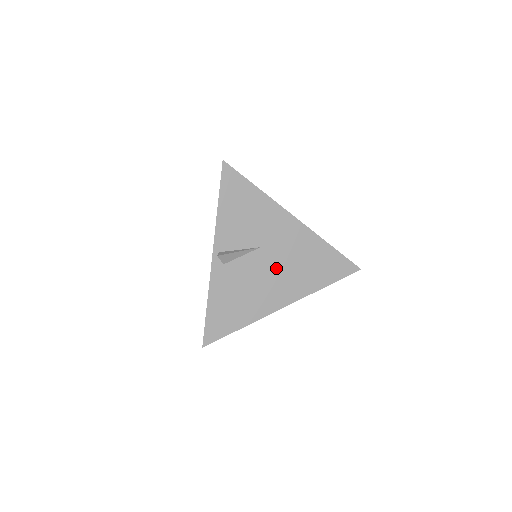
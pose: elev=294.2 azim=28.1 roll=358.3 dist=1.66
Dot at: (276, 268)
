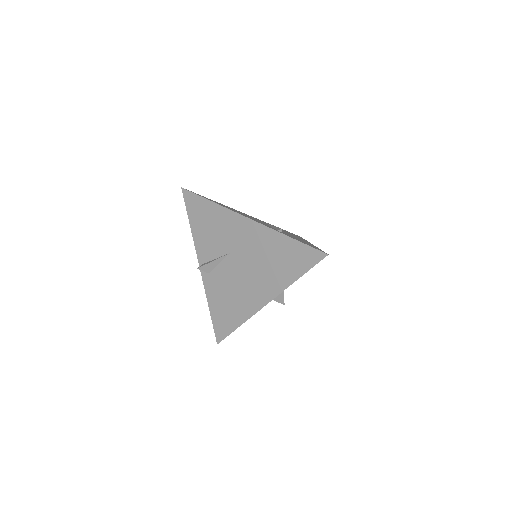
Dot at: (248, 269)
